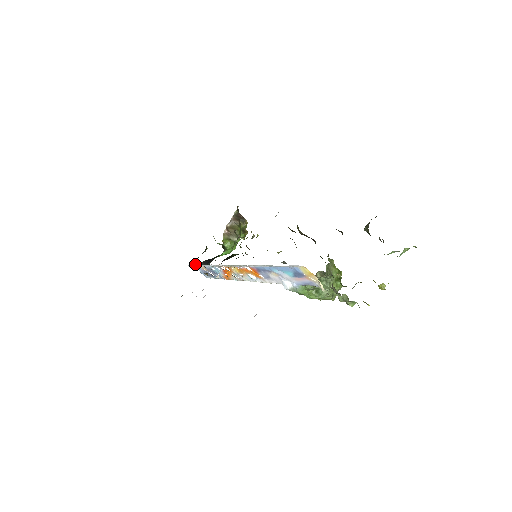
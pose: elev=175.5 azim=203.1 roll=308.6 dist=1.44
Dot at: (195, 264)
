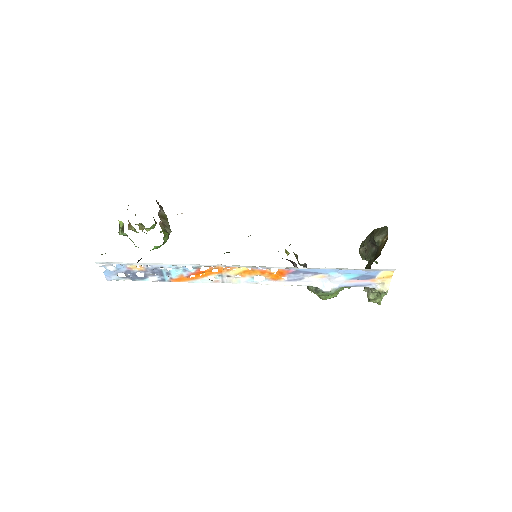
Dot at: occluded
